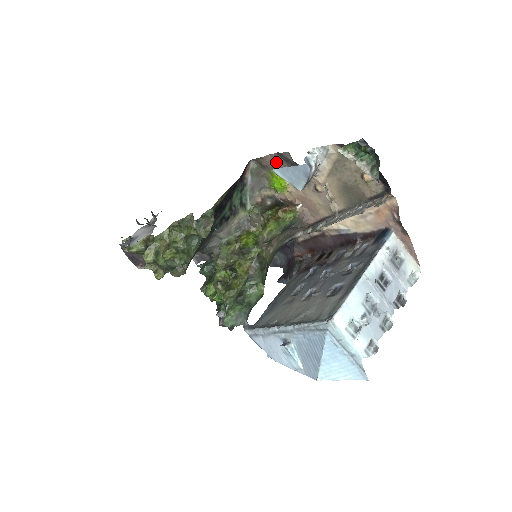
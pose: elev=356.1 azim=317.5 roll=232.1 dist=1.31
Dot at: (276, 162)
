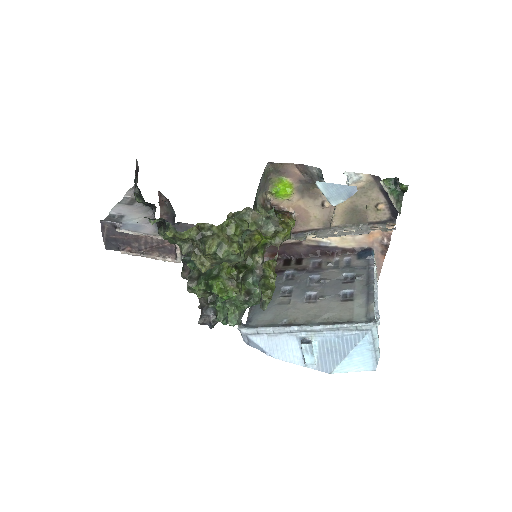
Dot at: (293, 171)
